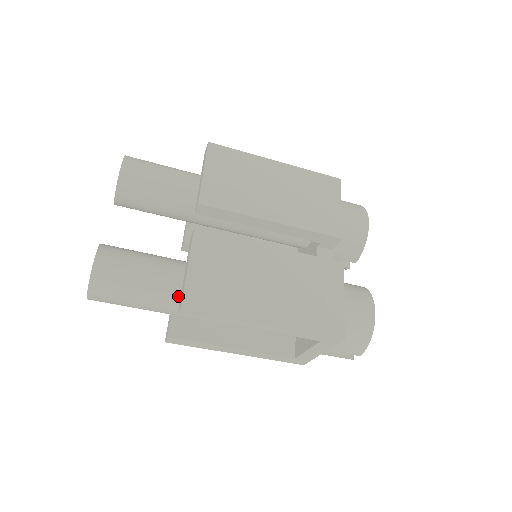
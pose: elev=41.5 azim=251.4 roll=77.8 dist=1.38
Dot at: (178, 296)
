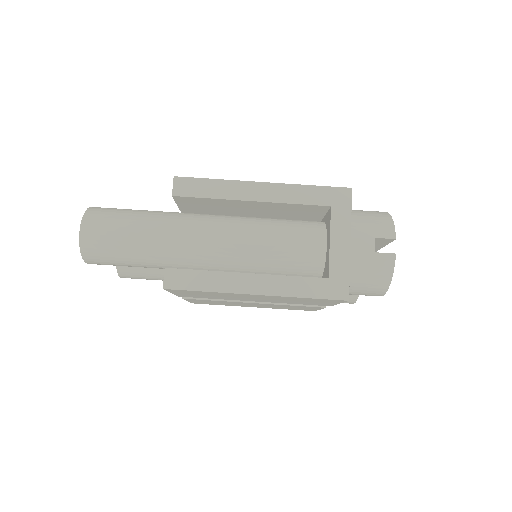
Dot at: (173, 215)
